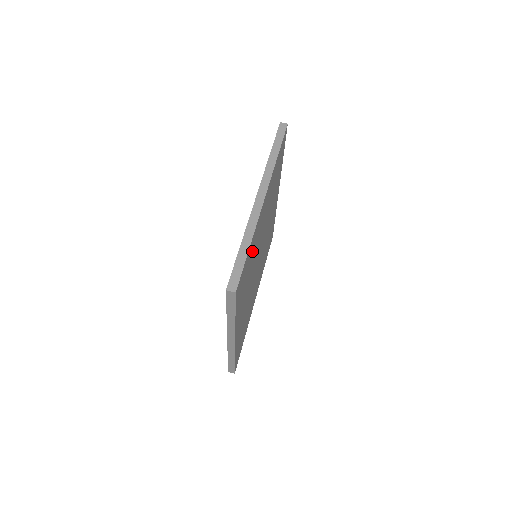
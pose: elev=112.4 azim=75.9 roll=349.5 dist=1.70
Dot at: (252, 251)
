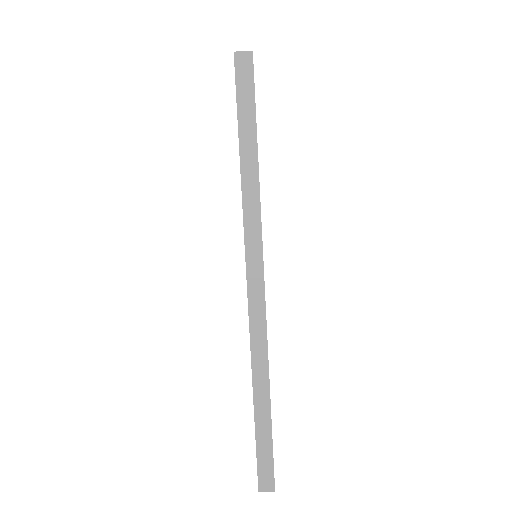
Dot at: occluded
